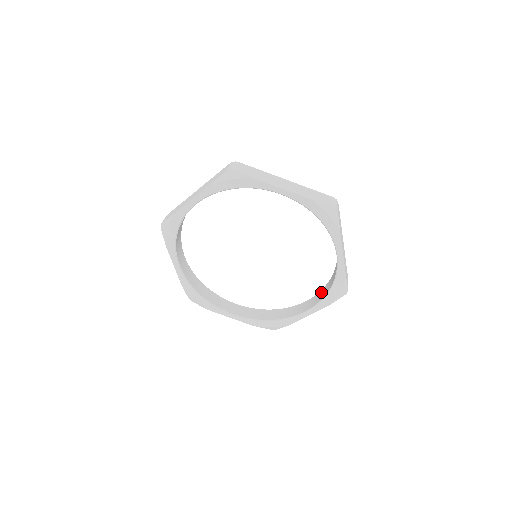
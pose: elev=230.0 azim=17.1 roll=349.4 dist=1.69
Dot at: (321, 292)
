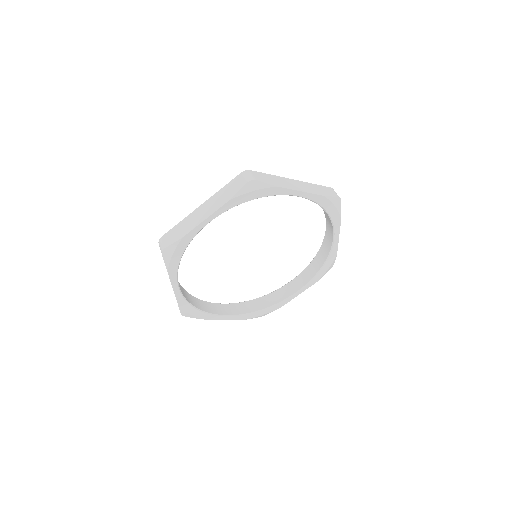
Dot at: (306, 271)
